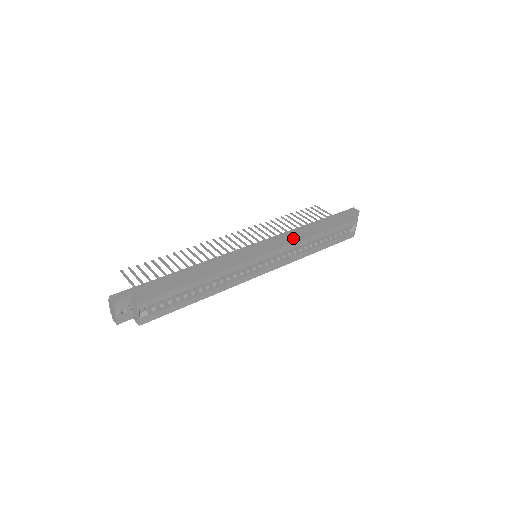
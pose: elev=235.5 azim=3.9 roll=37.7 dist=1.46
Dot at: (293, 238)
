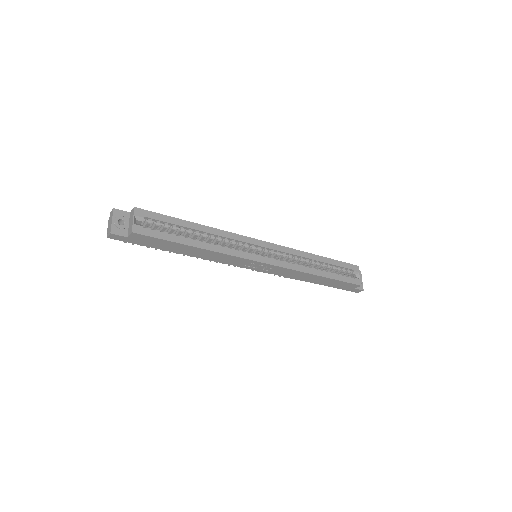
Dot at: occluded
